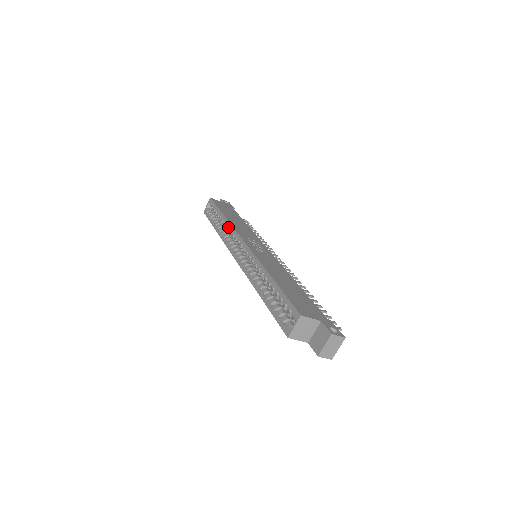
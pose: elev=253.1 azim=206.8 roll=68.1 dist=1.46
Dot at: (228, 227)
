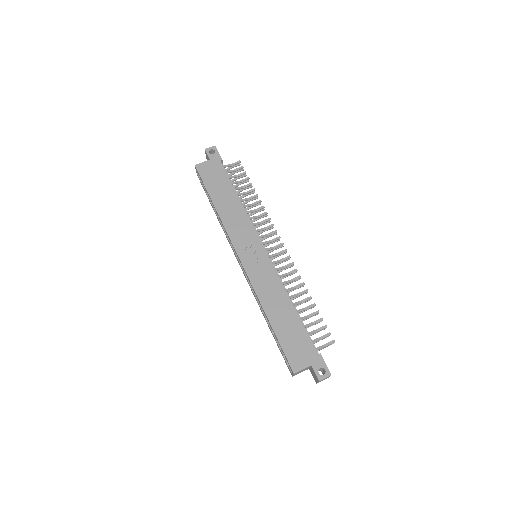
Dot at: (223, 226)
